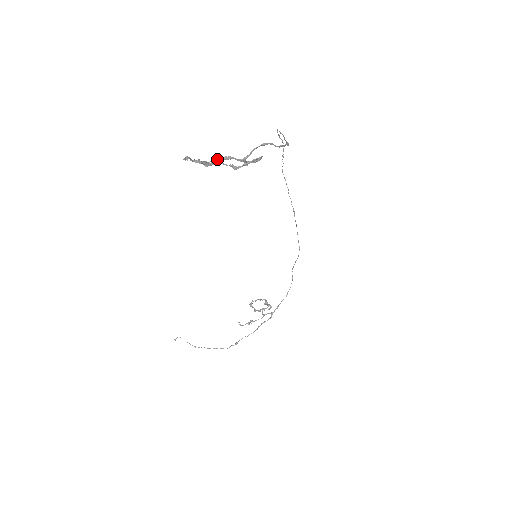
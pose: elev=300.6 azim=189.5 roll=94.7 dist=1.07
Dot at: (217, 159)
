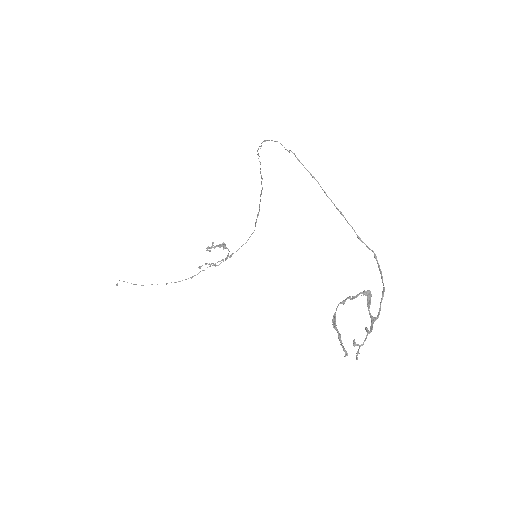
Dot at: occluded
